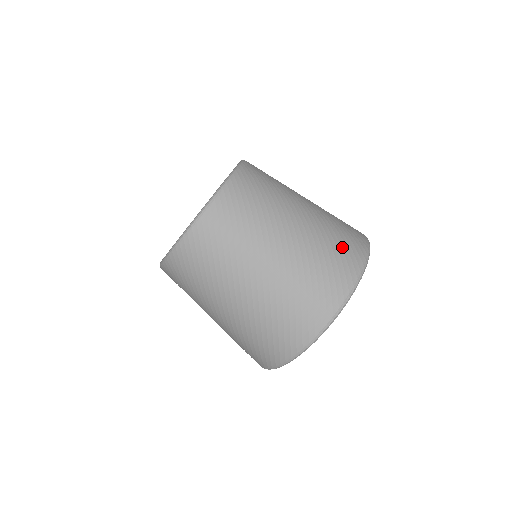
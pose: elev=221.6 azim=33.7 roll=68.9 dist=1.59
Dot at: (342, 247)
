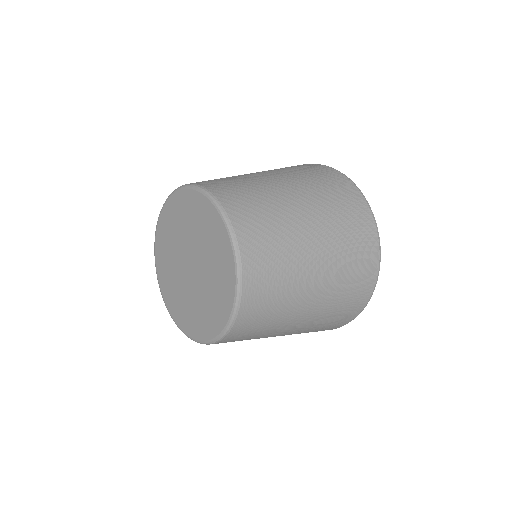
Dot at: (335, 188)
